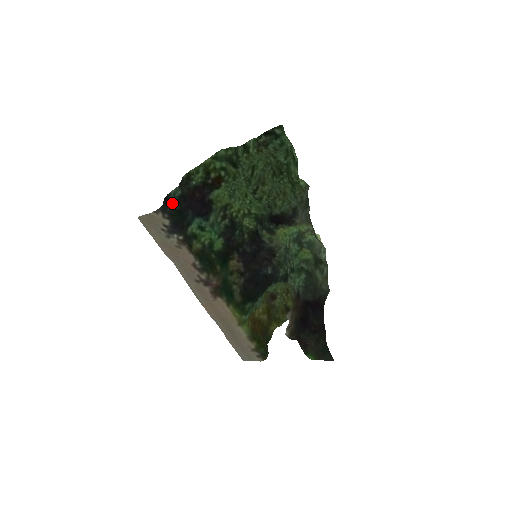
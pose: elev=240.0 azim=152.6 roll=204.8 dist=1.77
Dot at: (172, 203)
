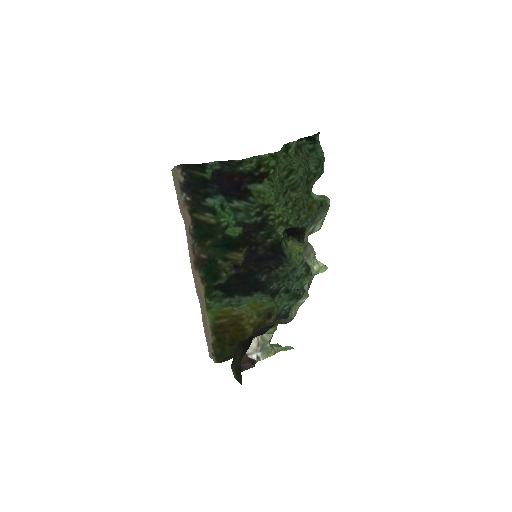
Dot at: (207, 173)
